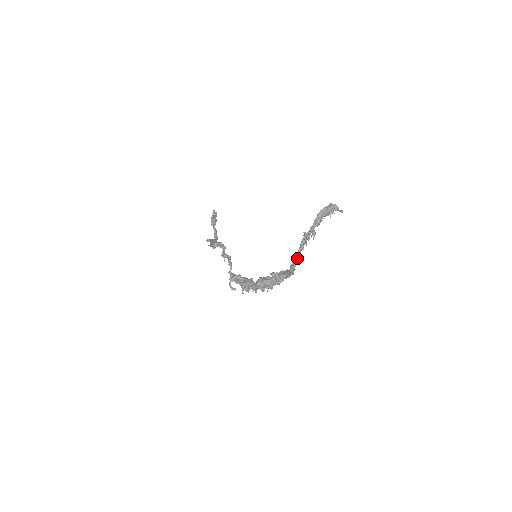
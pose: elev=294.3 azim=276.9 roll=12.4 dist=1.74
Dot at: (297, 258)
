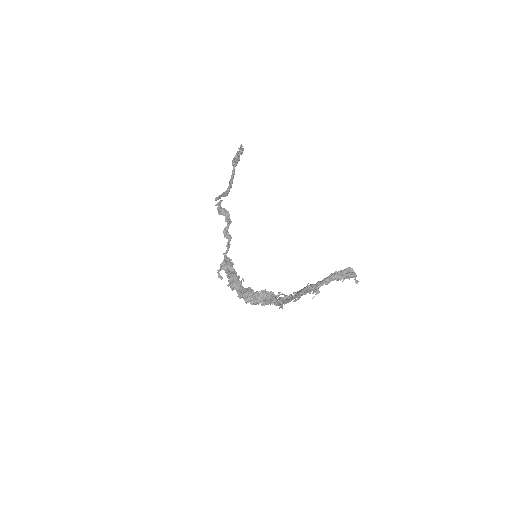
Dot at: (290, 300)
